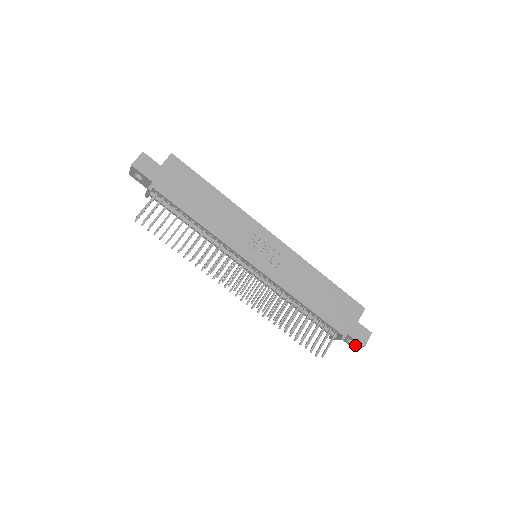
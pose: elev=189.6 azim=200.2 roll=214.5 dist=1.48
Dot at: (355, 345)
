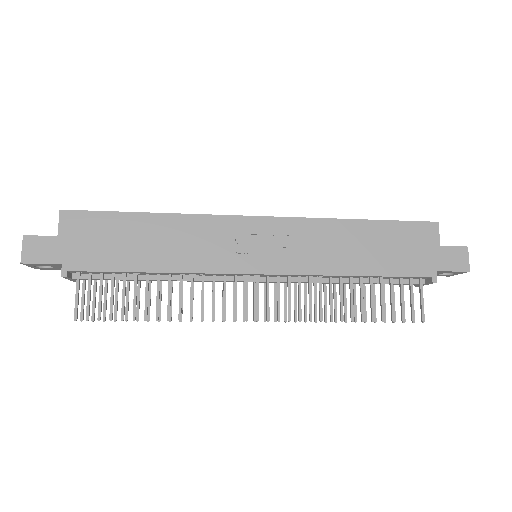
Dot at: (454, 274)
